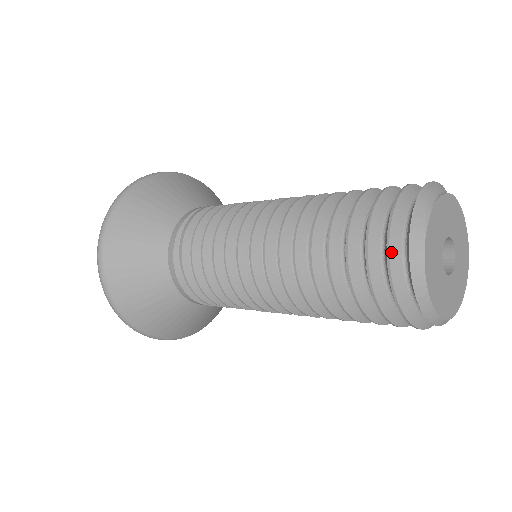
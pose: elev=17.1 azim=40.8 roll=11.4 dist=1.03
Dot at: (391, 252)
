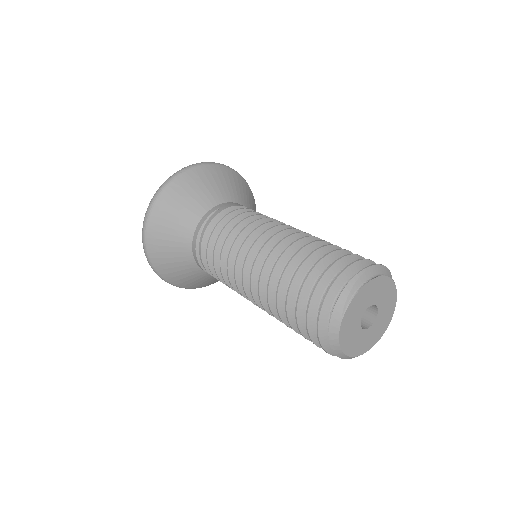
Dot at: (319, 328)
